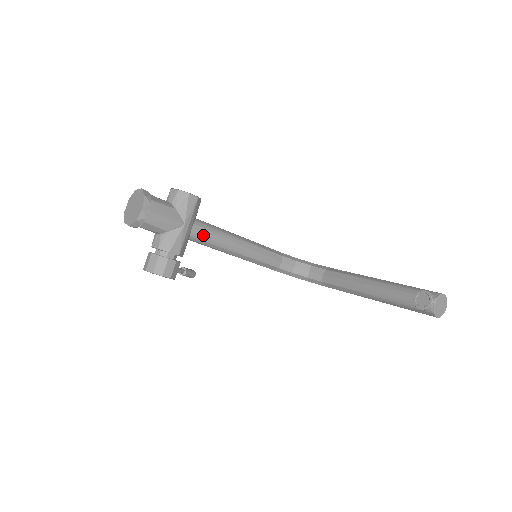
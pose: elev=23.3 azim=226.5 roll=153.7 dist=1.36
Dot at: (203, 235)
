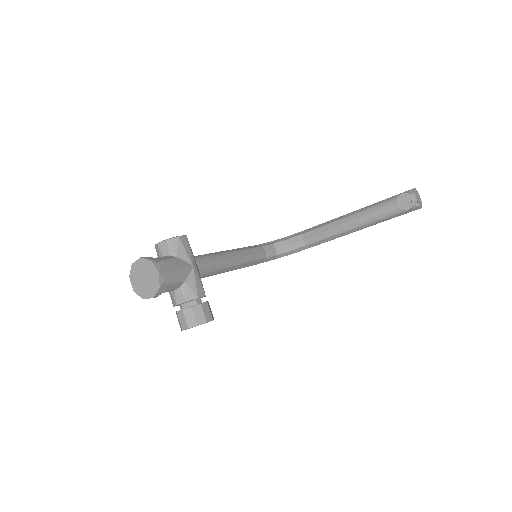
Dot at: (207, 267)
